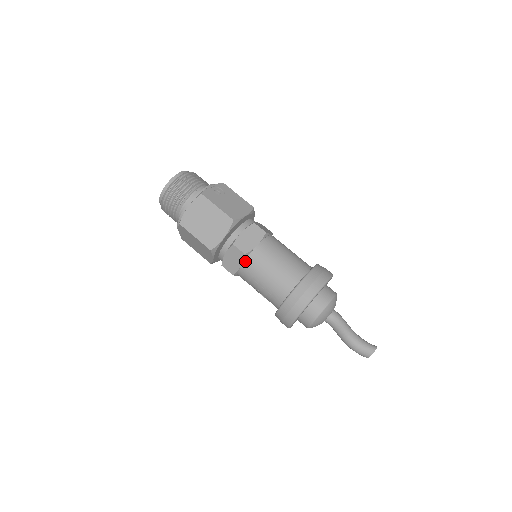
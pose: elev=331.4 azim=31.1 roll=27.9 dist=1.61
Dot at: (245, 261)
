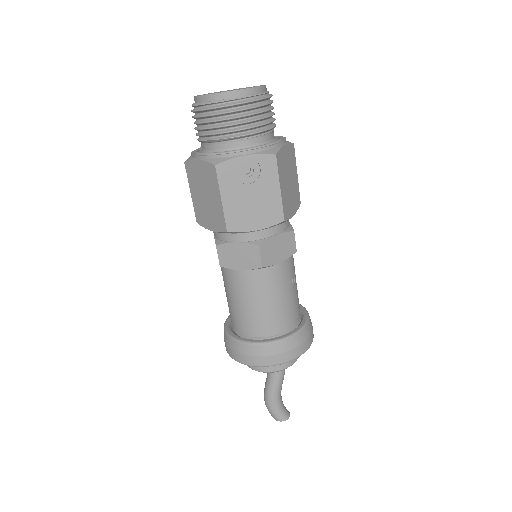
Dot at: occluded
